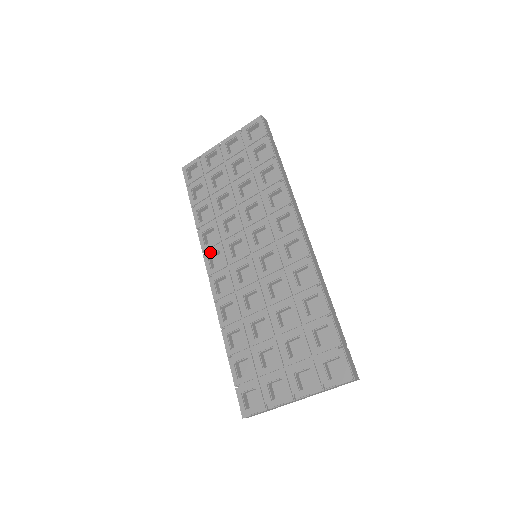
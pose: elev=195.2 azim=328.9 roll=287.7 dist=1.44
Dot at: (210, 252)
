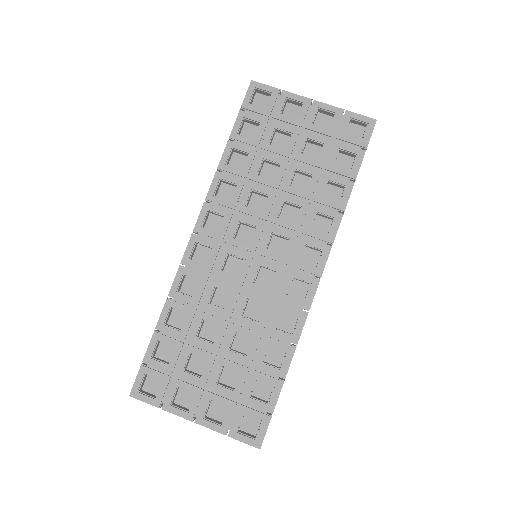
Dot at: (214, 208)
